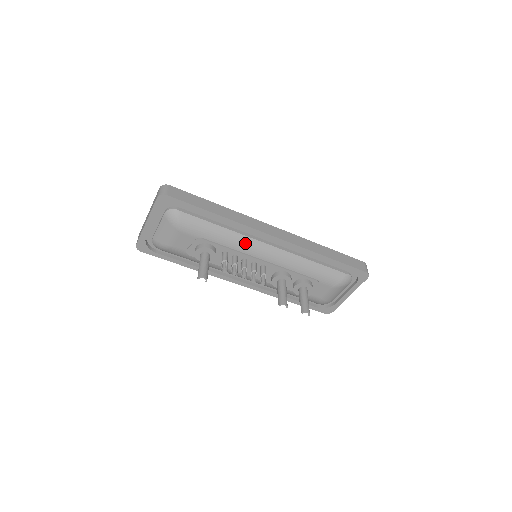
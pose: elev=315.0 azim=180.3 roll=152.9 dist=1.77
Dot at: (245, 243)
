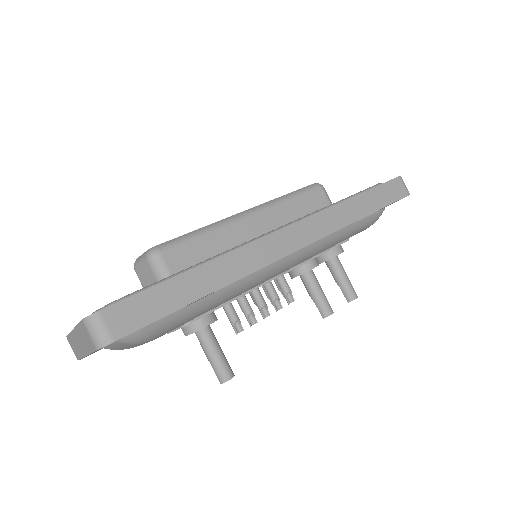
Dot at: (253, 281)
